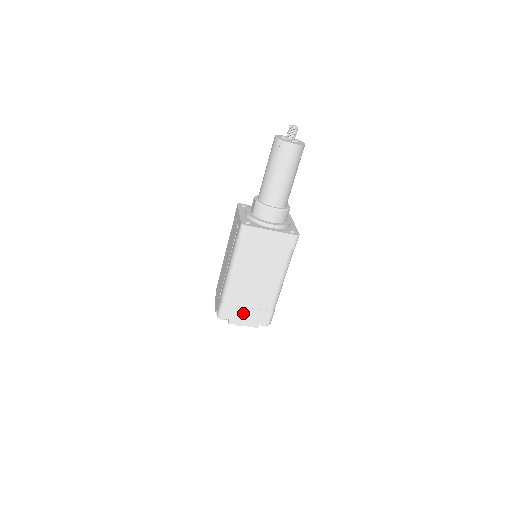
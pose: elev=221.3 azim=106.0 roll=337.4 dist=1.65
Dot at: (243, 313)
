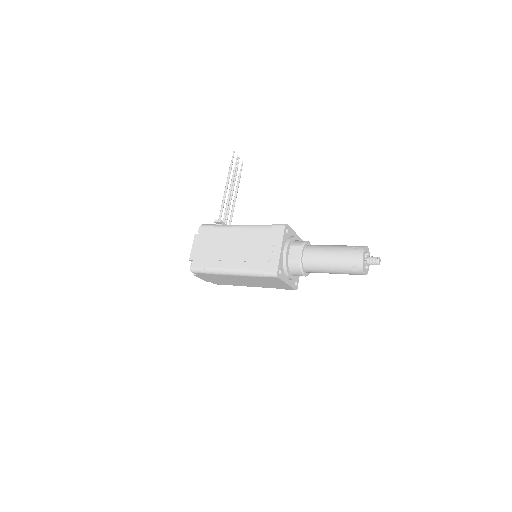
Dot at: (210, 278)
